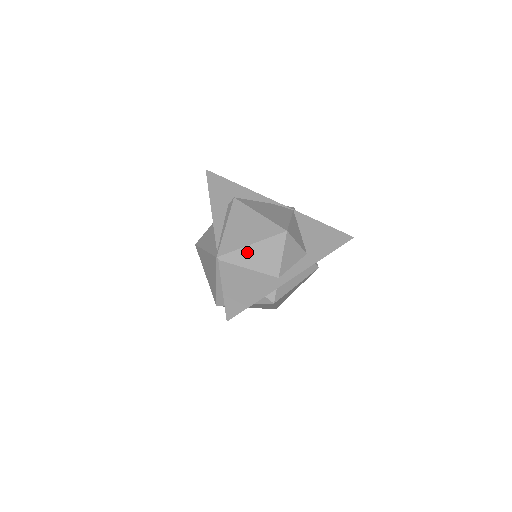
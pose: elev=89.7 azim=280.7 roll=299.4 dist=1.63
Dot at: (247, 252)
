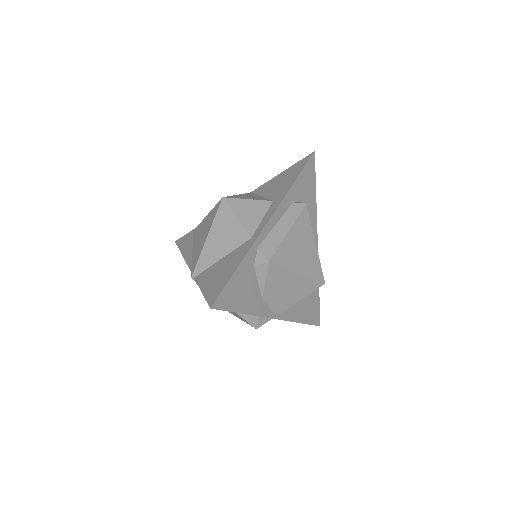
Dot at: (209, 247)
